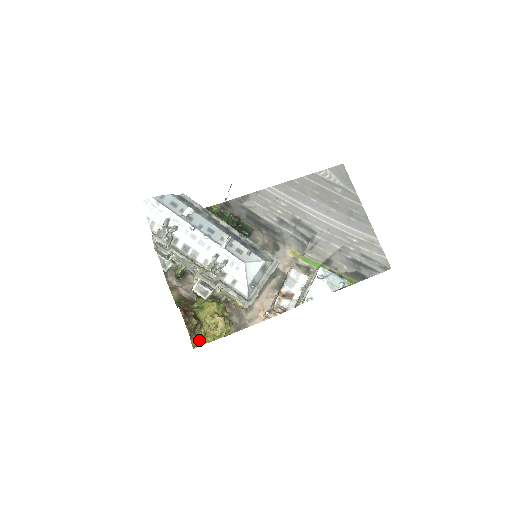
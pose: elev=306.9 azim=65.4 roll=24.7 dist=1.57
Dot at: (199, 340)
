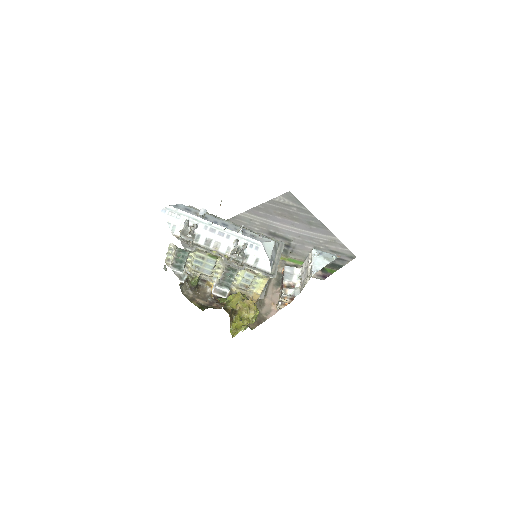
Dot at: (237, 325)
